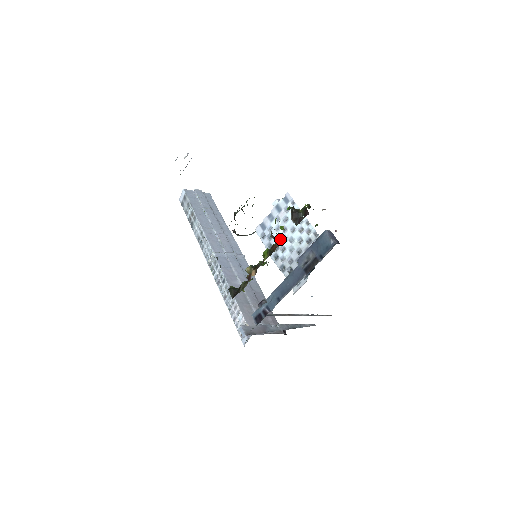
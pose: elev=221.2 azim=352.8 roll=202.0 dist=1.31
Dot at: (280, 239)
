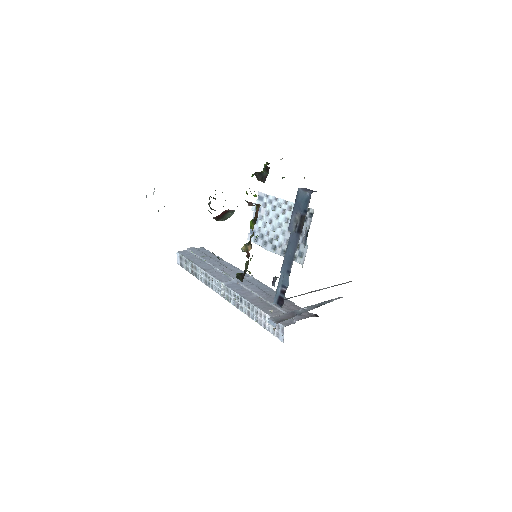
Dot at: (270, 231)
